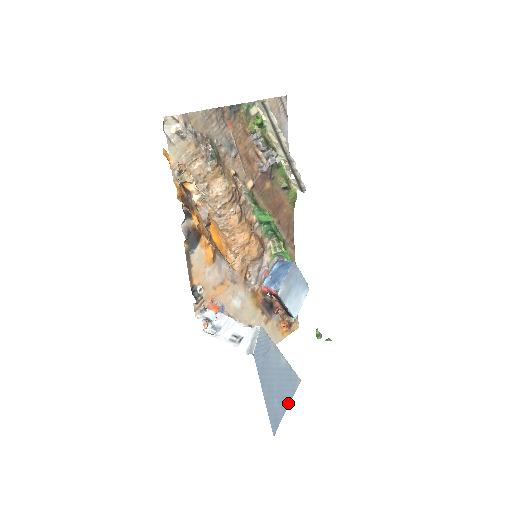
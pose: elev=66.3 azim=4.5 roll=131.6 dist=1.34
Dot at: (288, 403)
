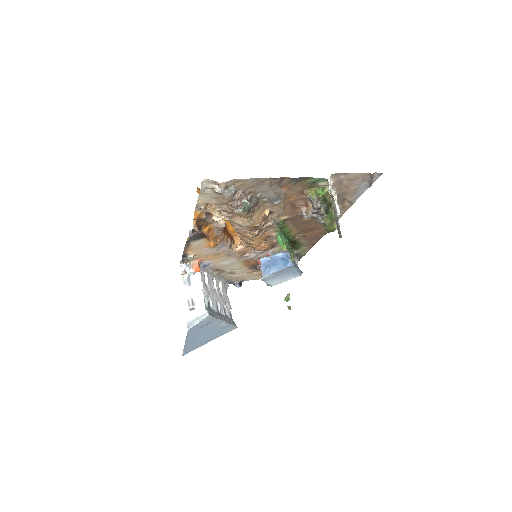
Dot at: occluded
